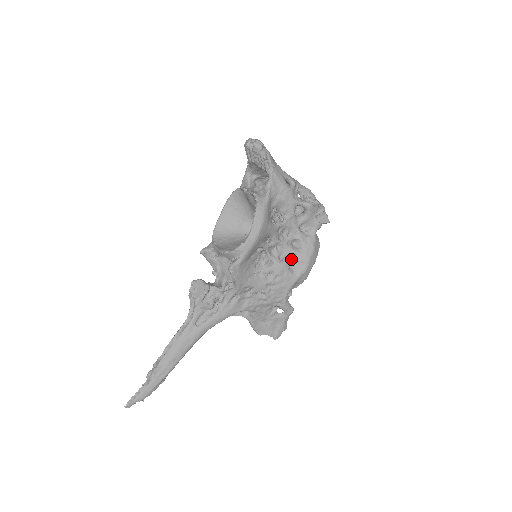
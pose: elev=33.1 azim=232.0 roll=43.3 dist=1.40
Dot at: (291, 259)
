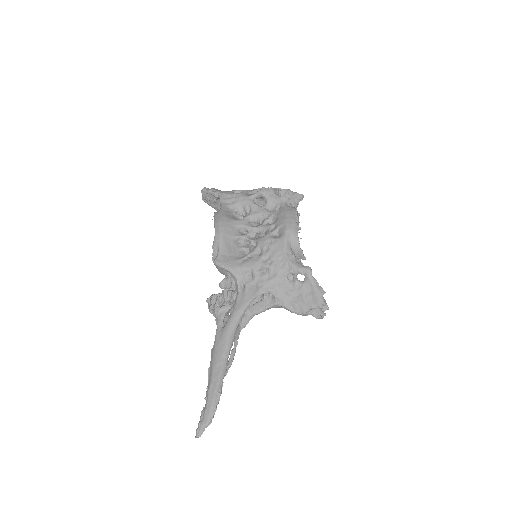
Dot at: (272, 231)
